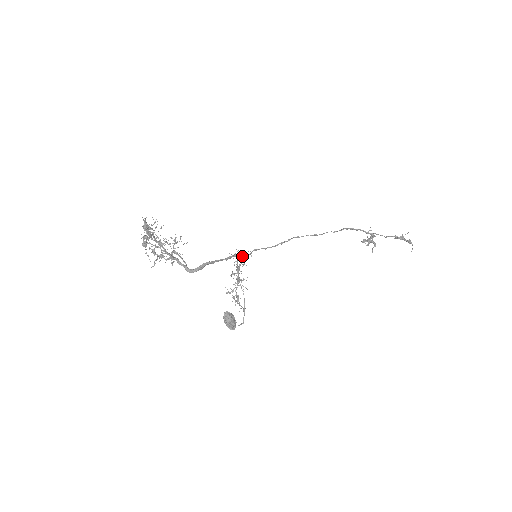
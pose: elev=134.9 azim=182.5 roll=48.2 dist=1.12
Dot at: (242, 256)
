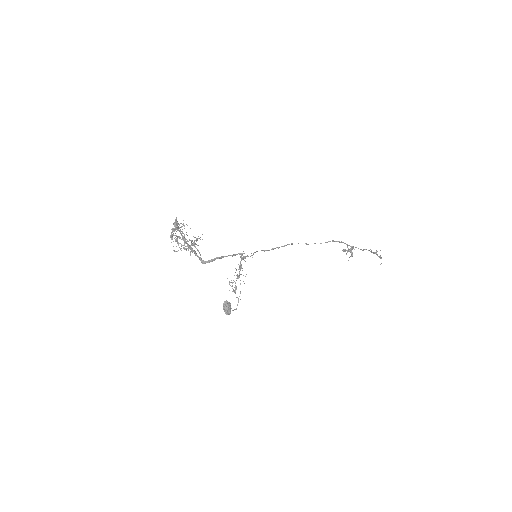
Dot at: occluded
